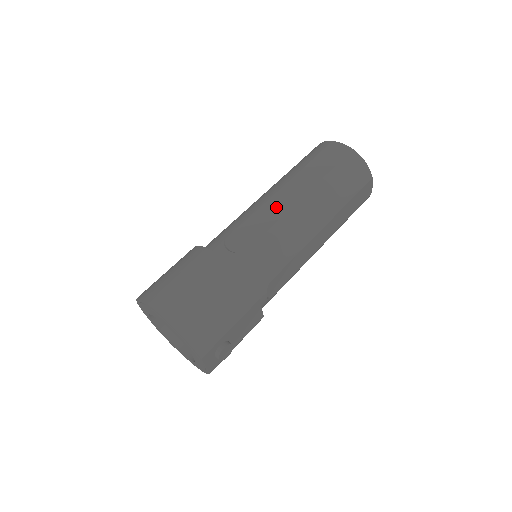
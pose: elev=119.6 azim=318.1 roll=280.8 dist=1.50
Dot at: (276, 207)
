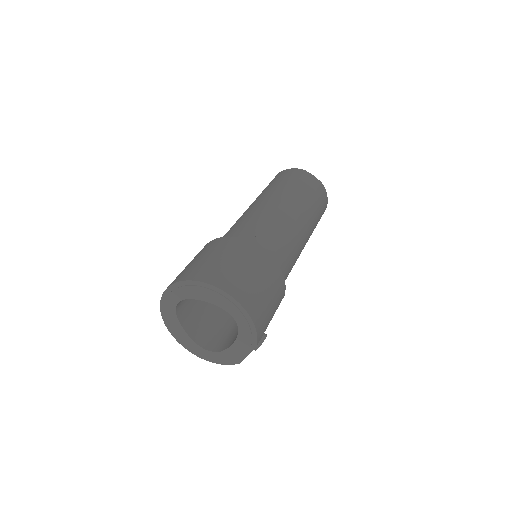
Dot at: (286, 216)
